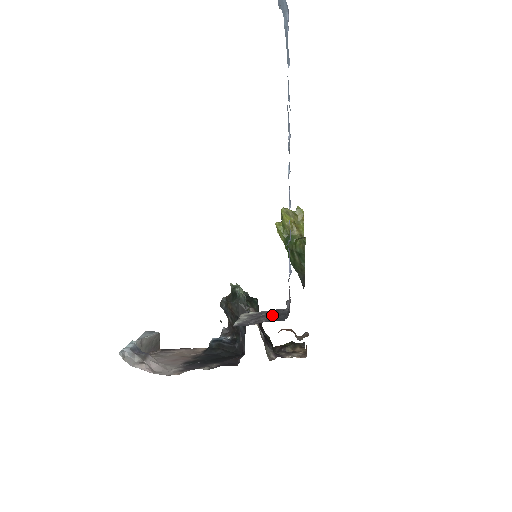
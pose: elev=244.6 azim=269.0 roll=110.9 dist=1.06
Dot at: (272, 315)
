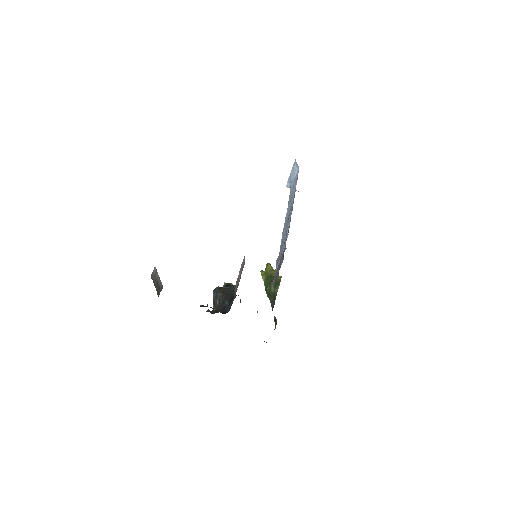
Dot at: occluded
